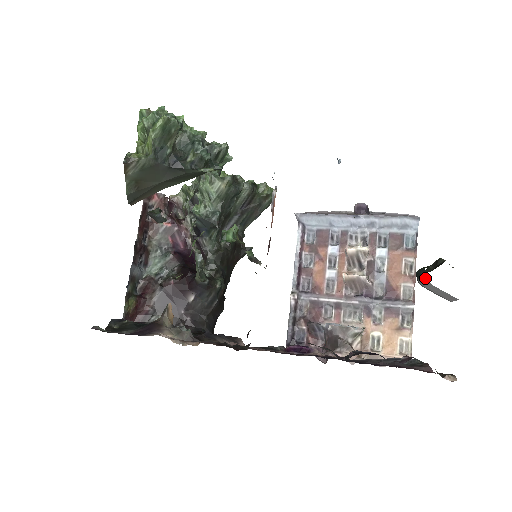
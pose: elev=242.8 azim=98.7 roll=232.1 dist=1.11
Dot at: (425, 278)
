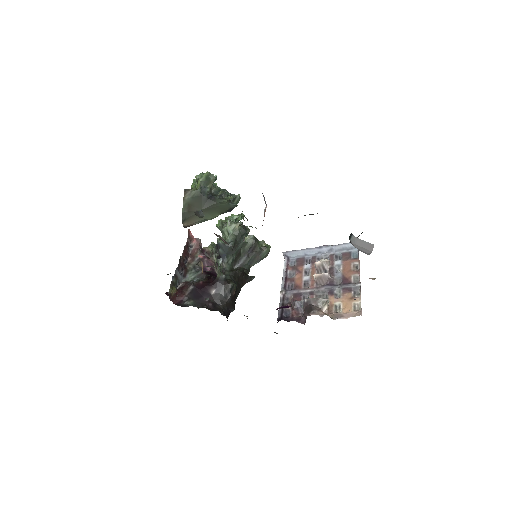
Dot at: (353, 235)
